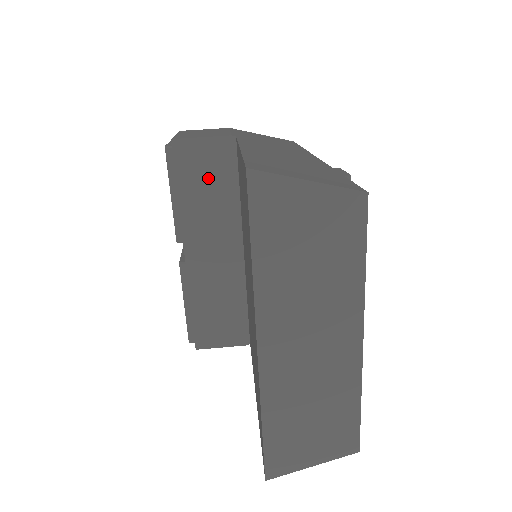
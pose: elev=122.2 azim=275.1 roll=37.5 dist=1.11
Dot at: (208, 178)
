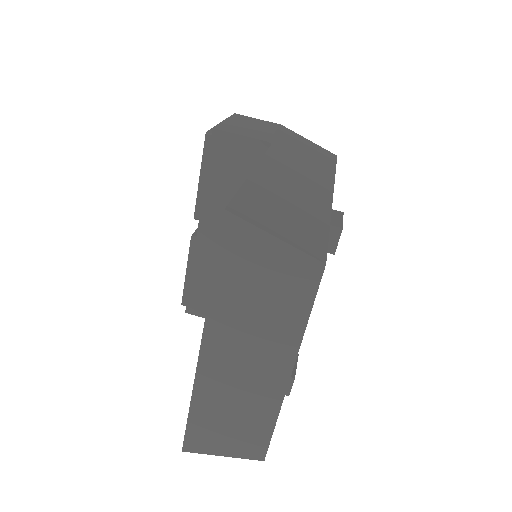
Dot at: (236, 173)
